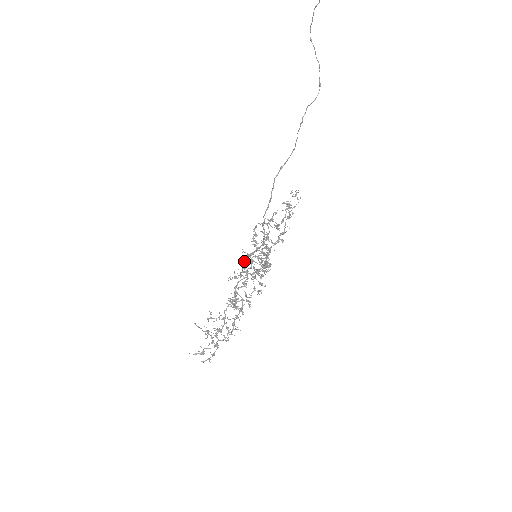
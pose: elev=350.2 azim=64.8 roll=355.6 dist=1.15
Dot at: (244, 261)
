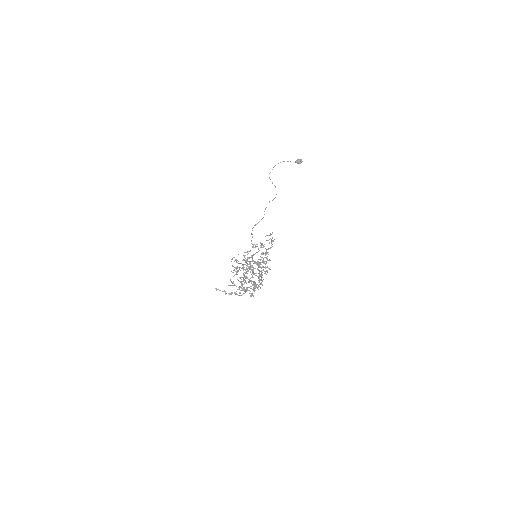
Dot at: occluded
